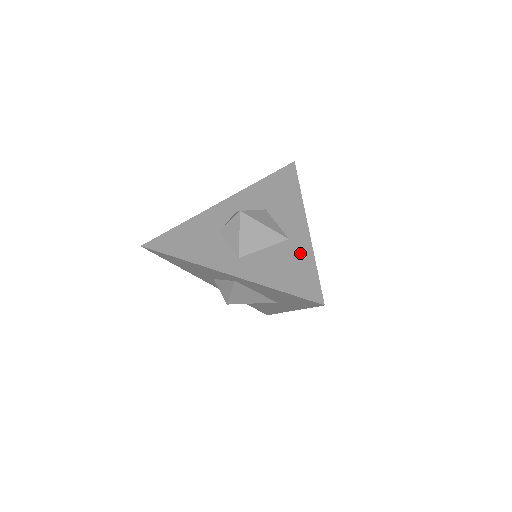
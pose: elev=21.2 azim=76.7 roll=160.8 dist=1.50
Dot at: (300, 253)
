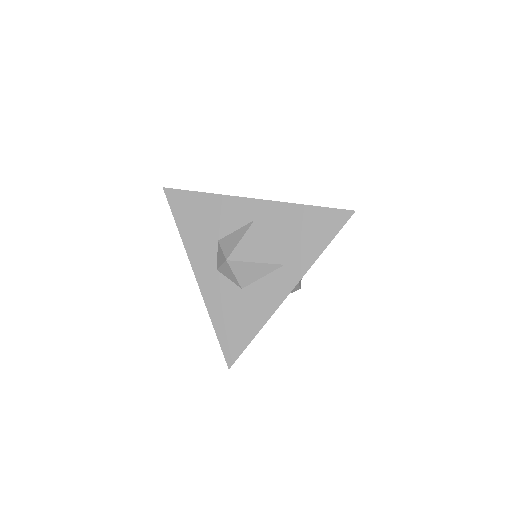
Dot at: occluded
